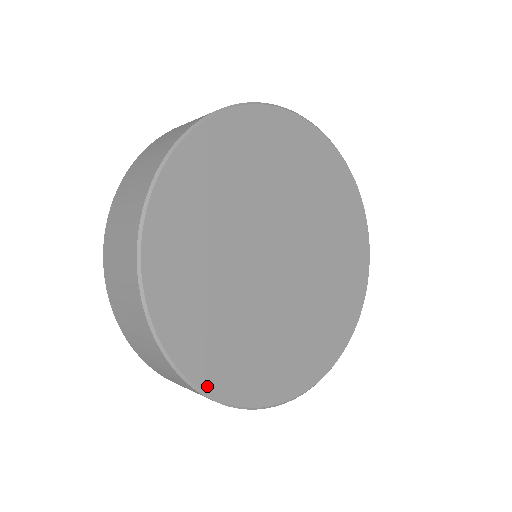
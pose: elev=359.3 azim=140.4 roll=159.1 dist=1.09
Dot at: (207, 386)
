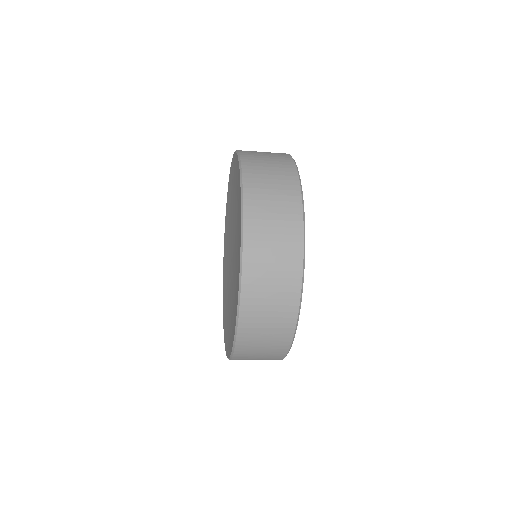
Dot at: occluded
